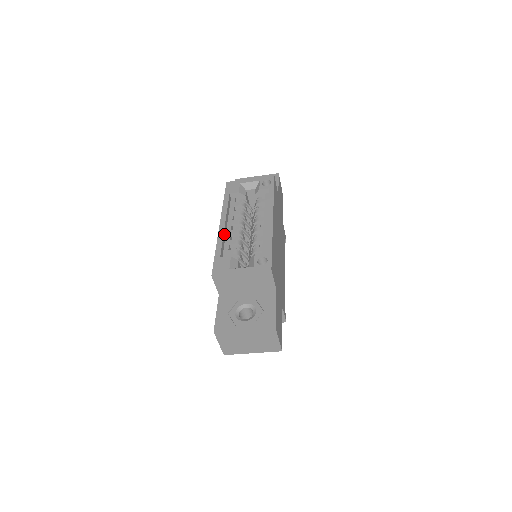
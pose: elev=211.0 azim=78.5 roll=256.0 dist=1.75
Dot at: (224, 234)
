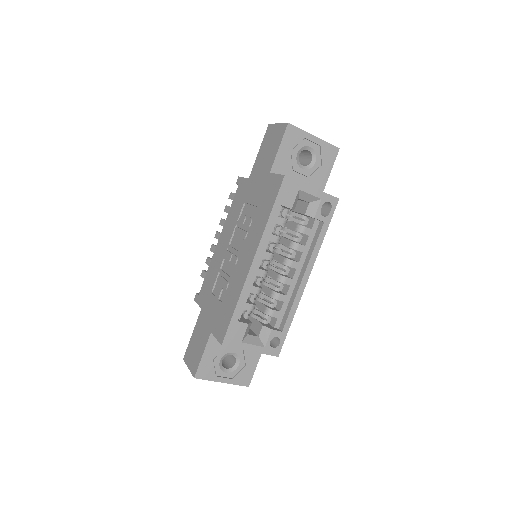
Dot at: (251, 279)
